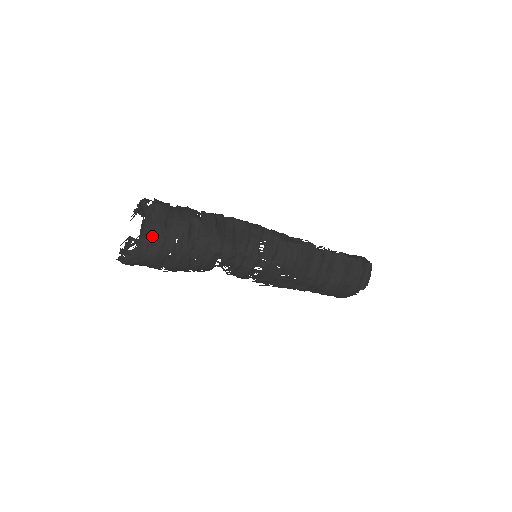
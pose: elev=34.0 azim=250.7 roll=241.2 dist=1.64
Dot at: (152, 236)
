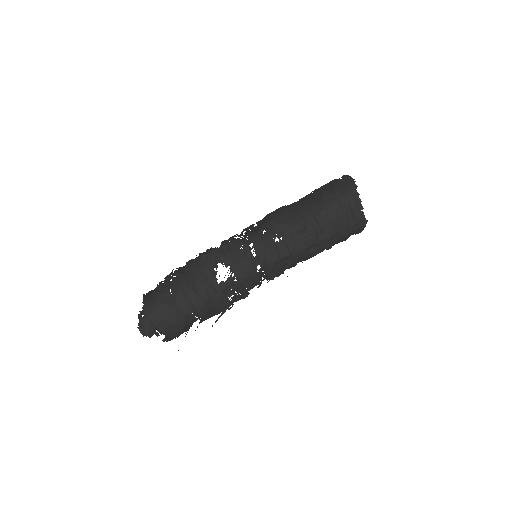
Dot at: (152, 292)
